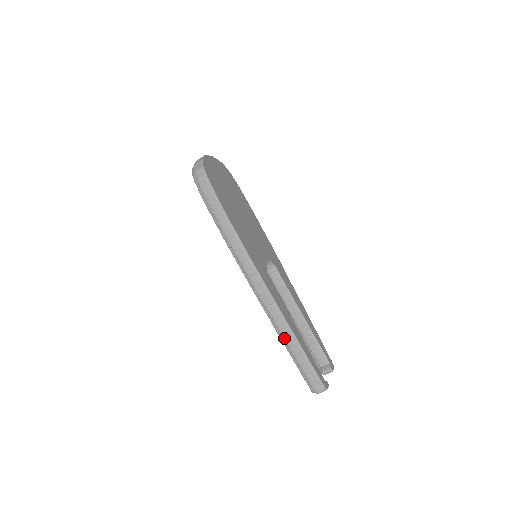
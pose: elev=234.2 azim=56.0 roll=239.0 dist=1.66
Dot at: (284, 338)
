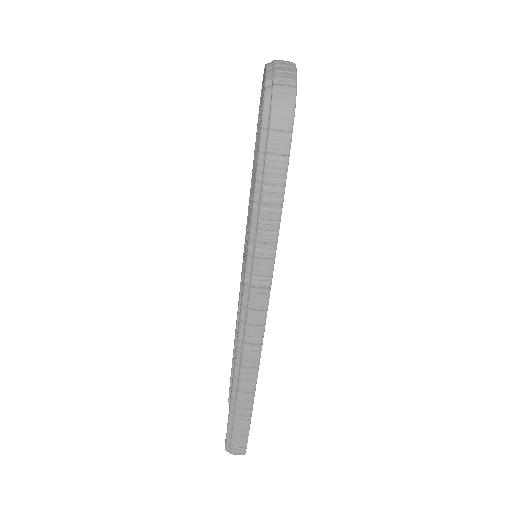
Dot at: (238, 393)
